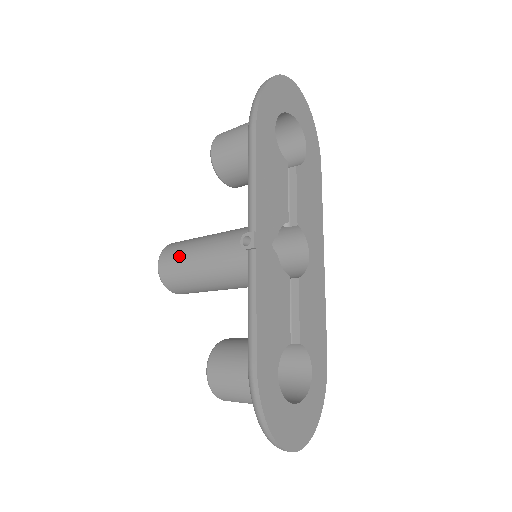
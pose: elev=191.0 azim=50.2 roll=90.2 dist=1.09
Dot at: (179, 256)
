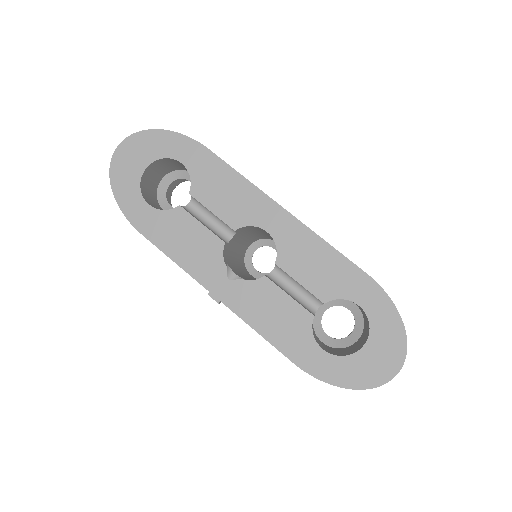
Dot at: occluded
